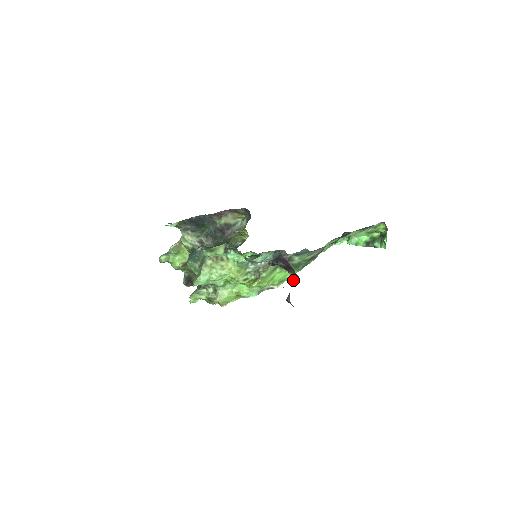
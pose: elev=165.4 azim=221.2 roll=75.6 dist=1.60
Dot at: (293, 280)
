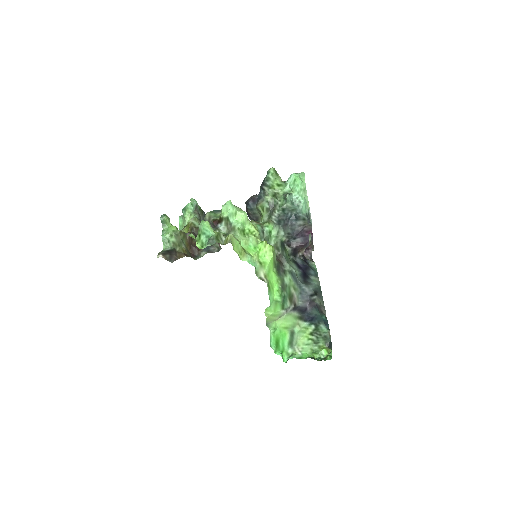
Dot at: occluded
